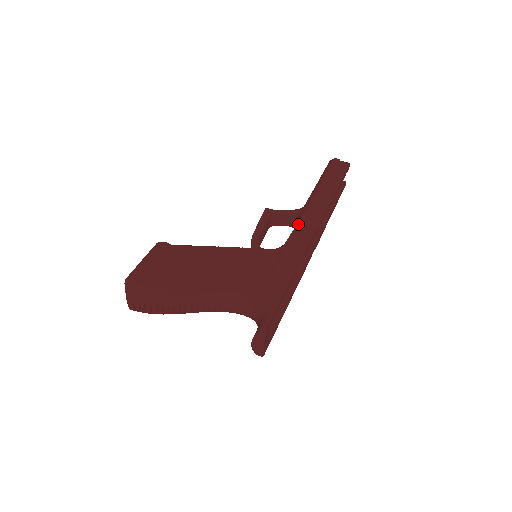
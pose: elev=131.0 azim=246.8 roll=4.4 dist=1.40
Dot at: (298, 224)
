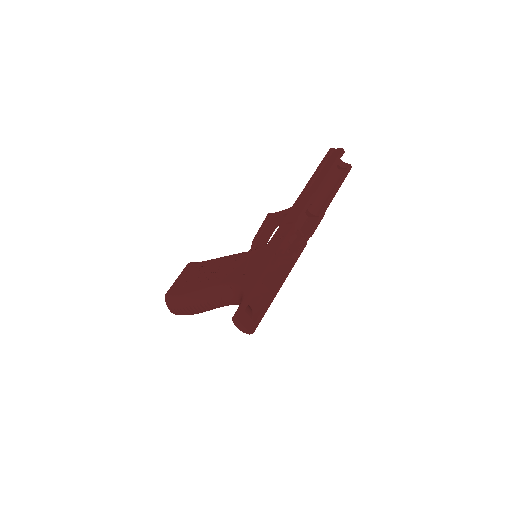
Dot at: (283, 222)
